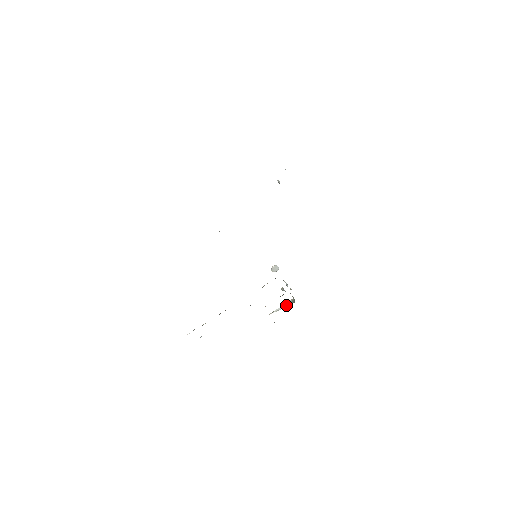
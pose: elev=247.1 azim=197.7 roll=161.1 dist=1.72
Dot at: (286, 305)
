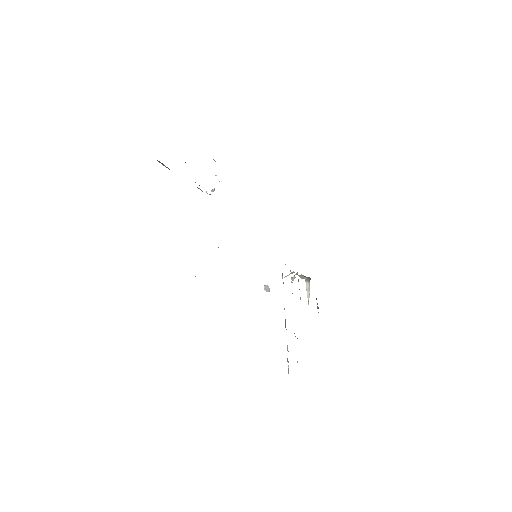
Dot at: (308, 286)
